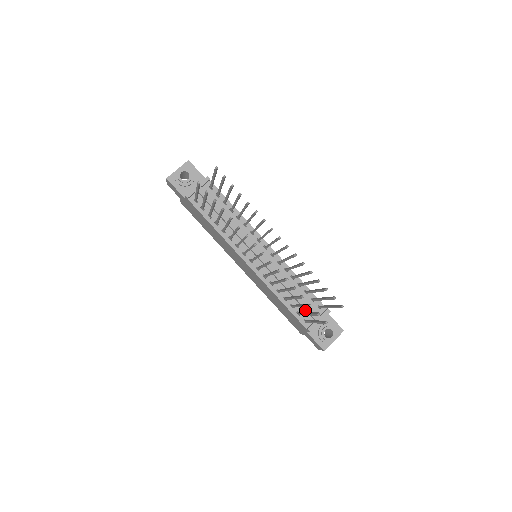
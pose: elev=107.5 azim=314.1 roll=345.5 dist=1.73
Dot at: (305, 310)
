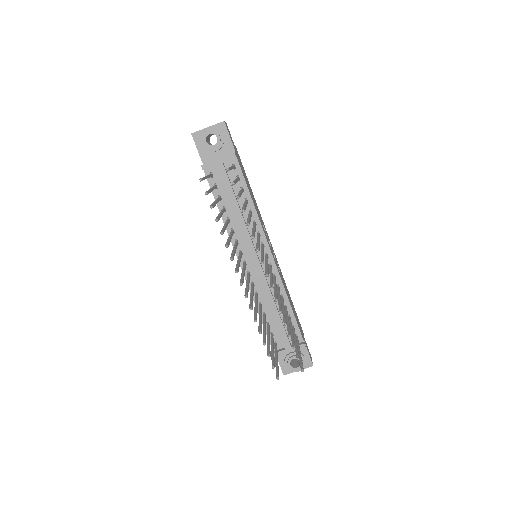
Dot at: (280, 333)
